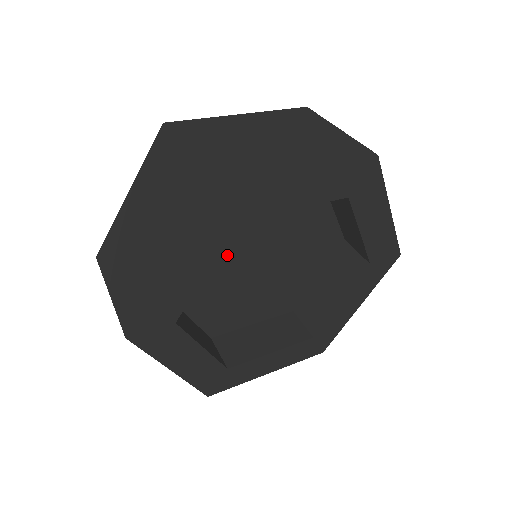
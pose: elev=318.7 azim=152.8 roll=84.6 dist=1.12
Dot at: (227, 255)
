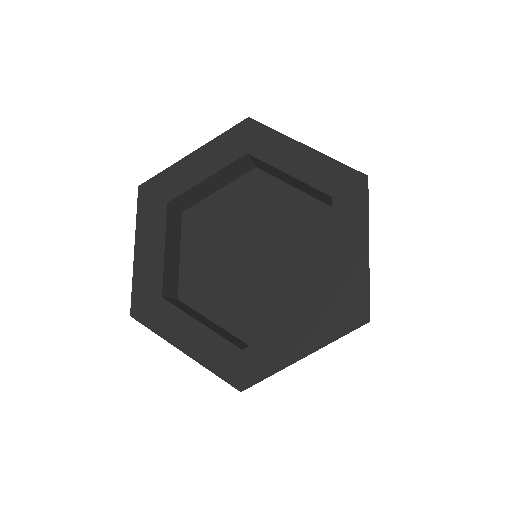
Dot at: (236, 224)
